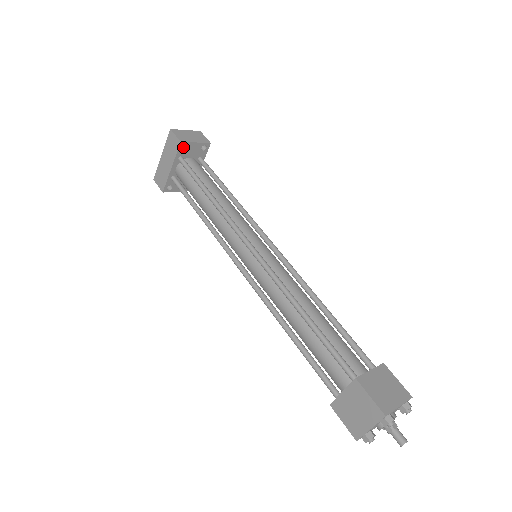
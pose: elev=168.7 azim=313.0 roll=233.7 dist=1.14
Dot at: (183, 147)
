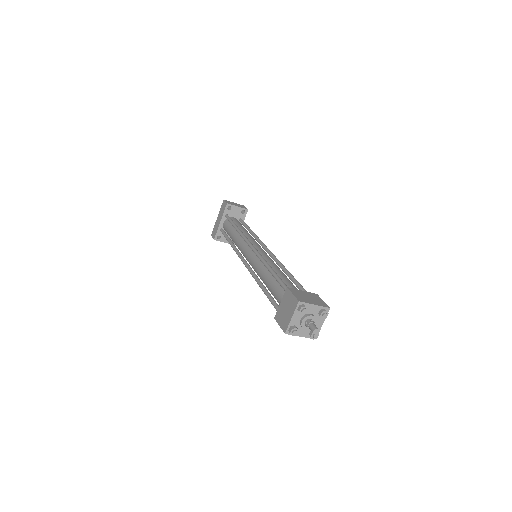
Dot at: (229, 209)
